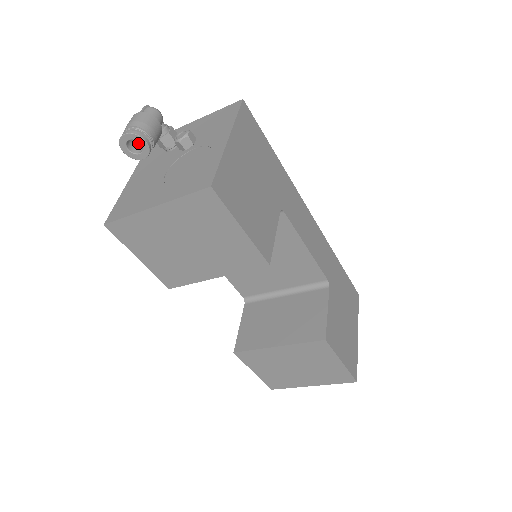
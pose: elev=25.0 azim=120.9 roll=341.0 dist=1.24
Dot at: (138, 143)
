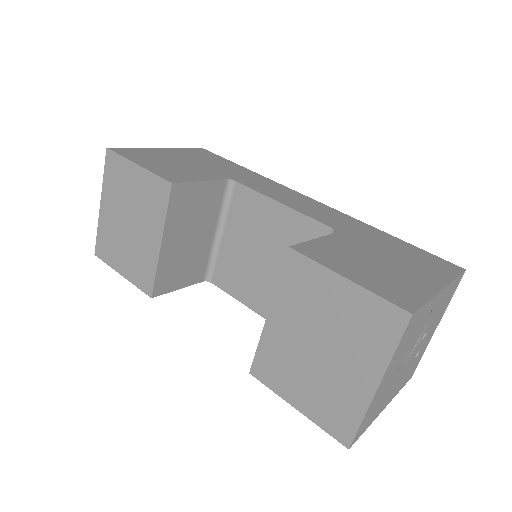
Dot at: occluded
